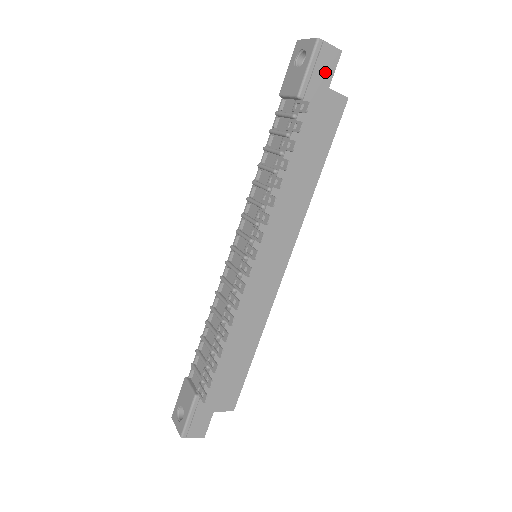
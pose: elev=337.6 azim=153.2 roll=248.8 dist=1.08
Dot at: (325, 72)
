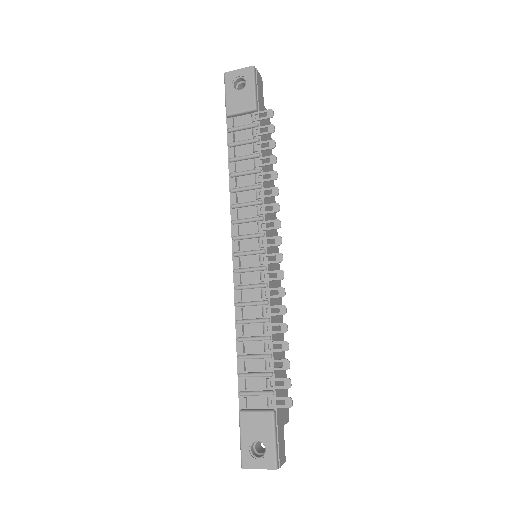
Dot at: (261, 92)
